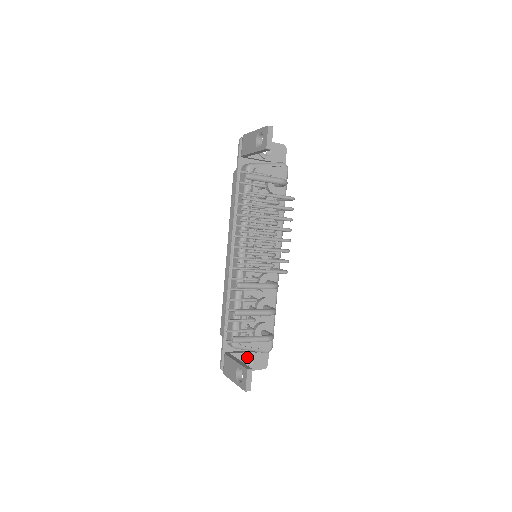
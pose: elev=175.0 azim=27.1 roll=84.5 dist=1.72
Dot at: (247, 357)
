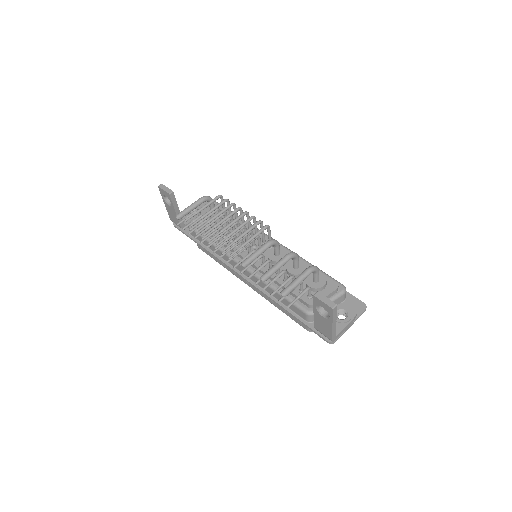
Dot at: occluded
